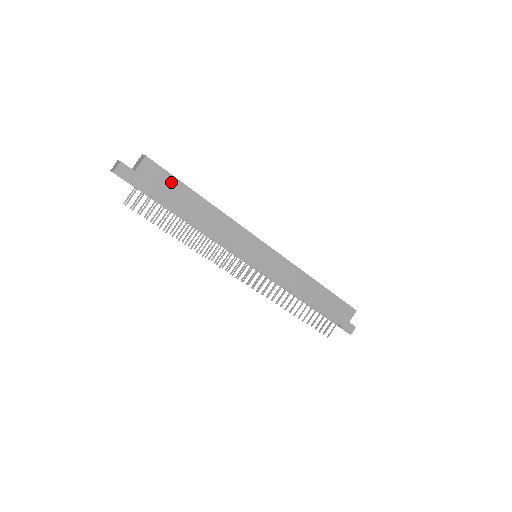
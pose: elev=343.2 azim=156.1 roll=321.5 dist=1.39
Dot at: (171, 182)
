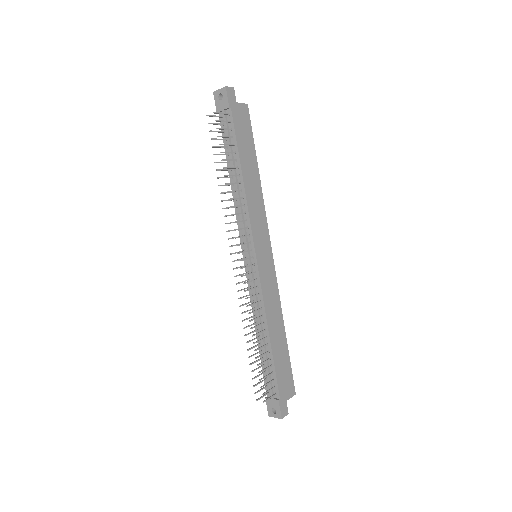
Dot at: (249, 135)
